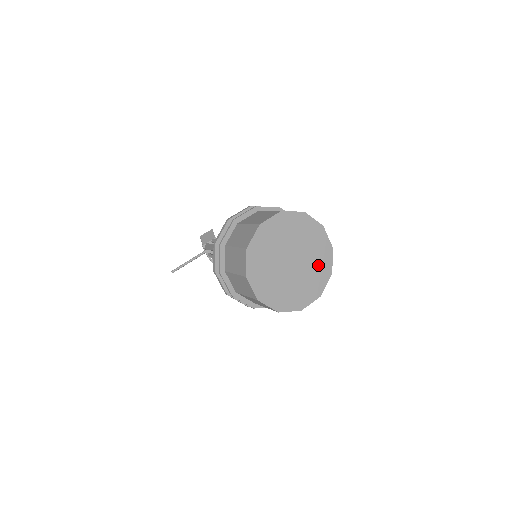
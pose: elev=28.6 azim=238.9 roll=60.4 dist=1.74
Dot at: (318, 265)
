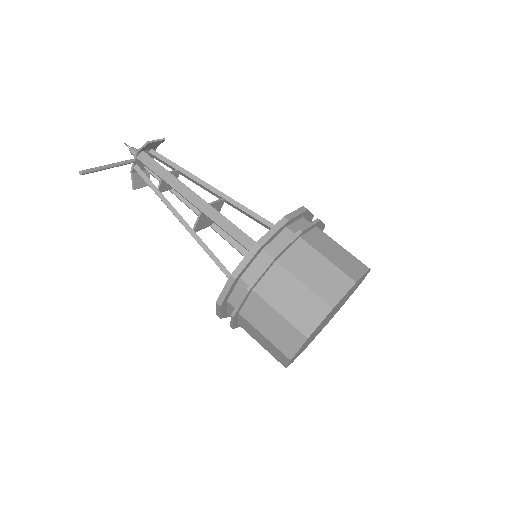
Dot at: occluded
